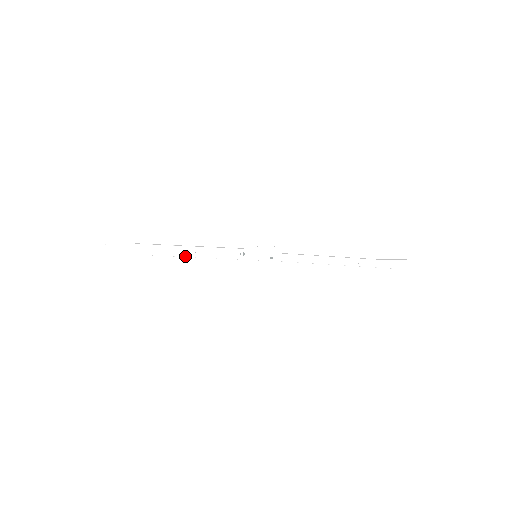
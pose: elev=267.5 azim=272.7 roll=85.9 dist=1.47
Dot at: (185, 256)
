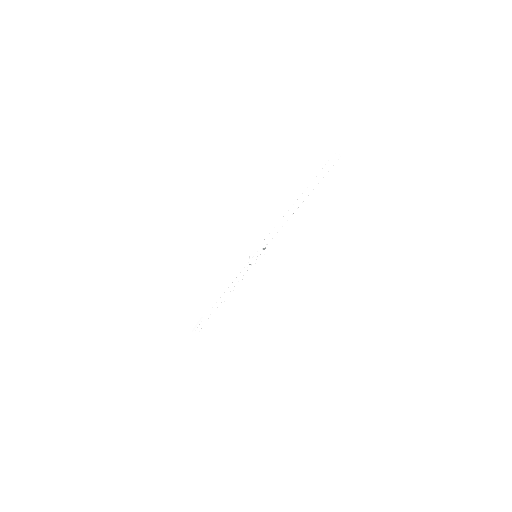
Dot at: (228, 296)
